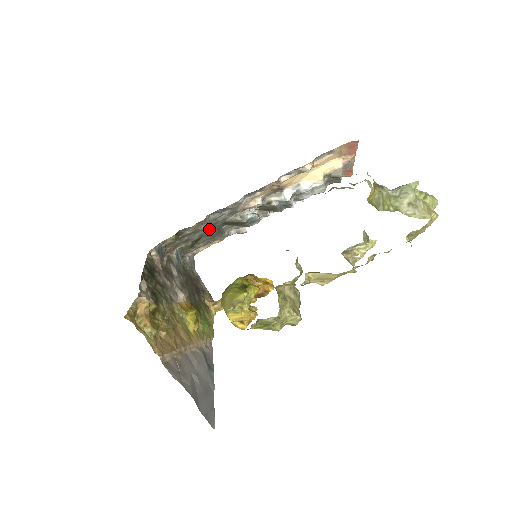
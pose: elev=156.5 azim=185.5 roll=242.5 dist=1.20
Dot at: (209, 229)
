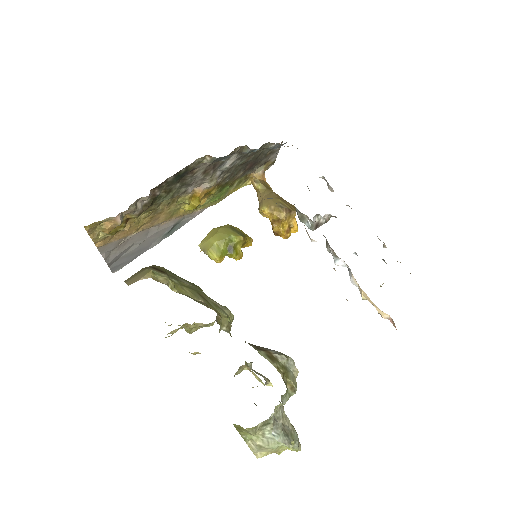
Dot at: occluded
